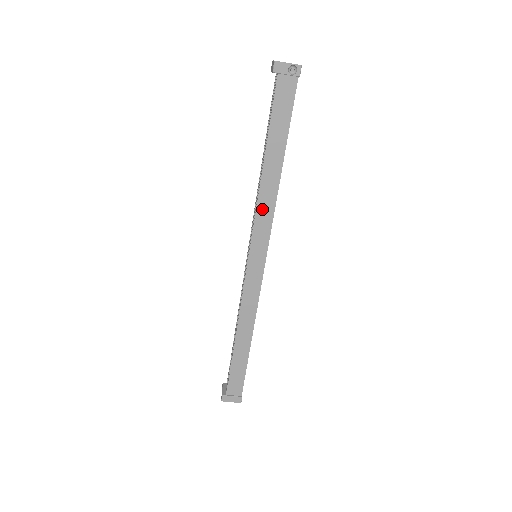
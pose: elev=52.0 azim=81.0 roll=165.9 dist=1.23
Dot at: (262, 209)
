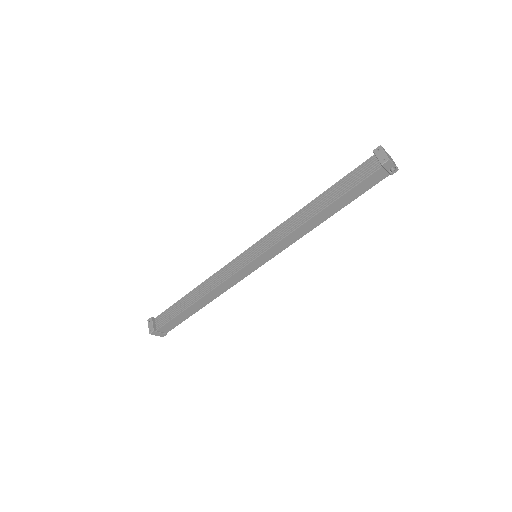
Dot at: (292, 236)
